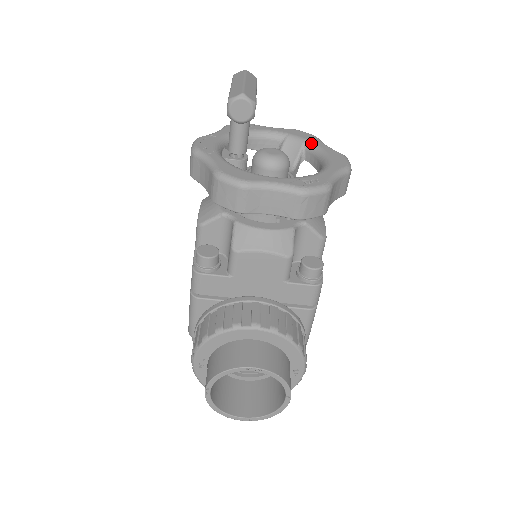
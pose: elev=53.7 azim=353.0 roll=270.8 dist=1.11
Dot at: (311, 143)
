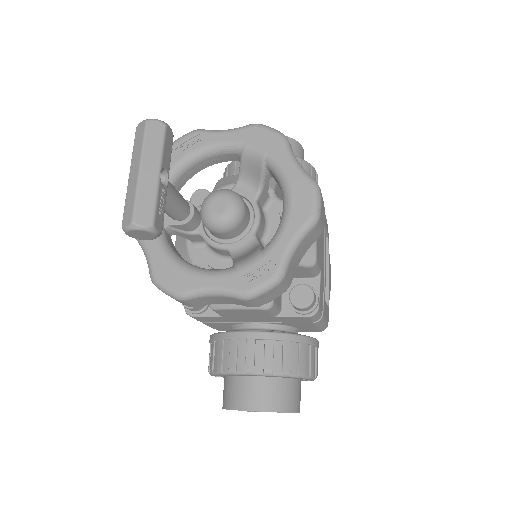
Dot at: (272, 161)
